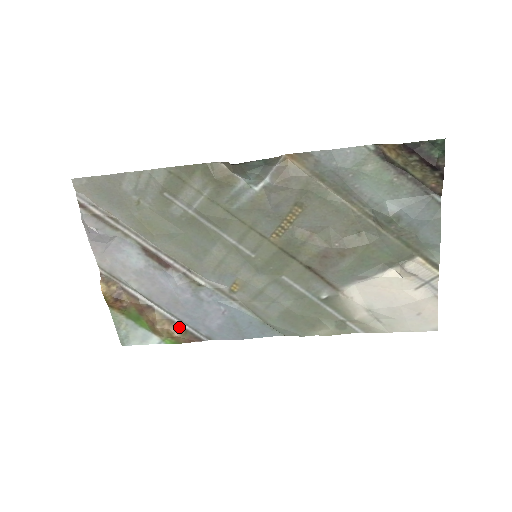
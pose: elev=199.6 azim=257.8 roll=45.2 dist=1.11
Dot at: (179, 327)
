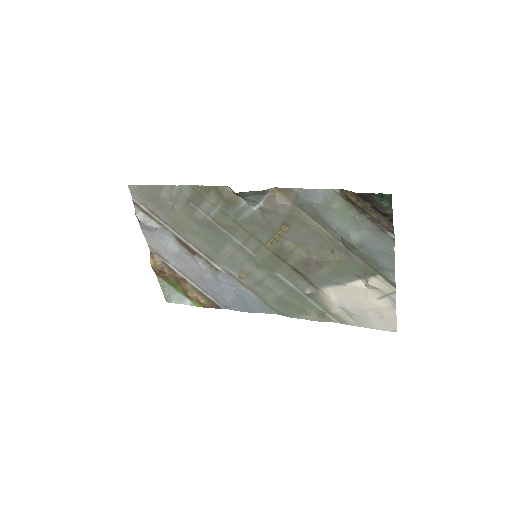
Dot at: (204, 296)
